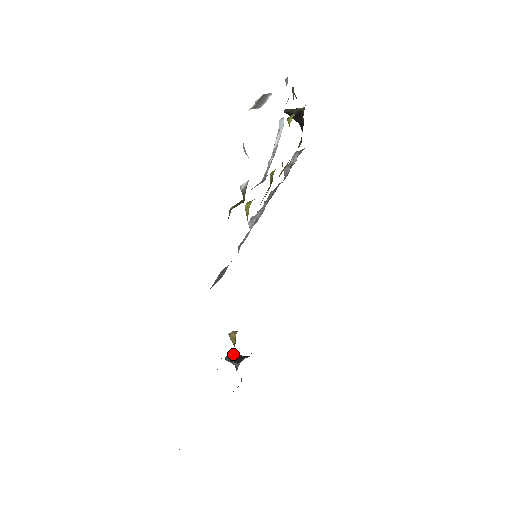
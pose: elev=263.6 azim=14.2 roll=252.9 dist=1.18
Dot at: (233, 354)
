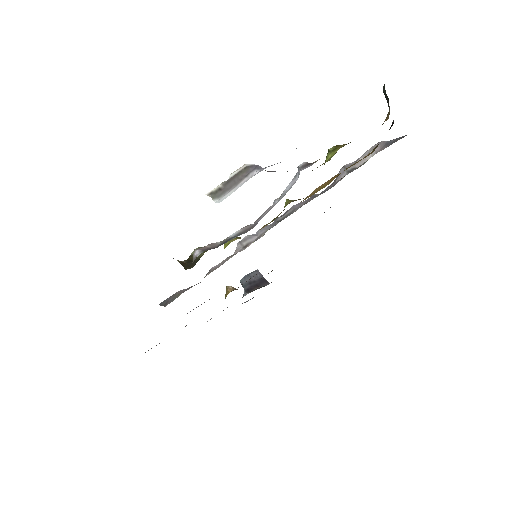
Dot at: occluded
